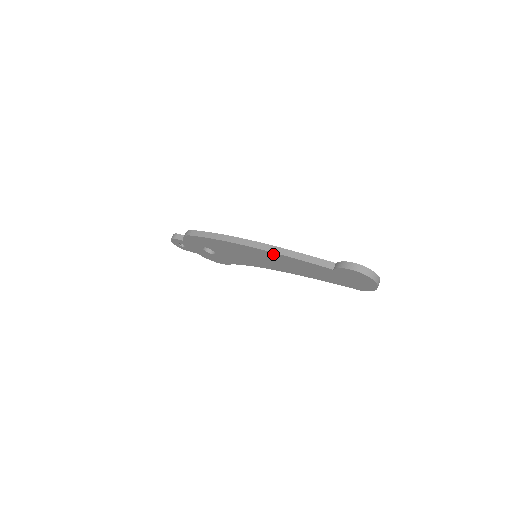
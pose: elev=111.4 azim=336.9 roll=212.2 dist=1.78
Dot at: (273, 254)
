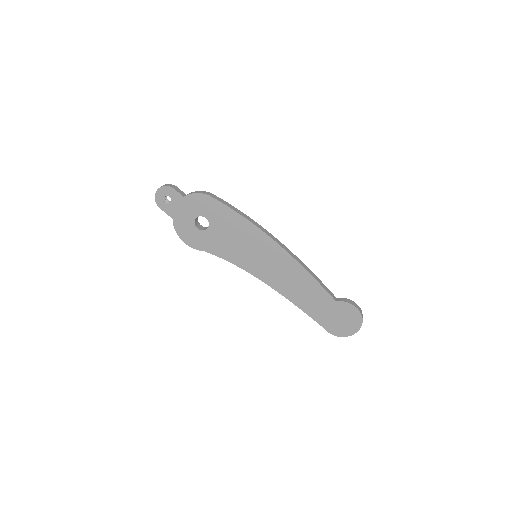
Dot at: (292, 261)
